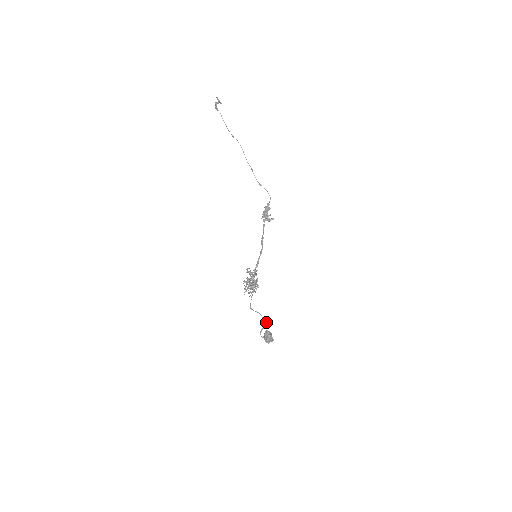
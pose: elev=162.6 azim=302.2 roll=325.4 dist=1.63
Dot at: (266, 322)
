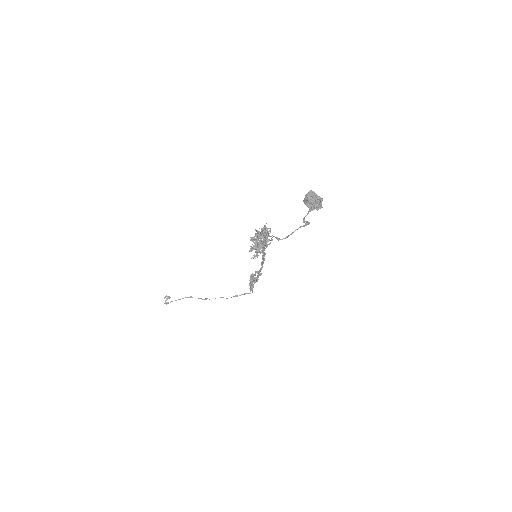
Dot at: (305, 225)
